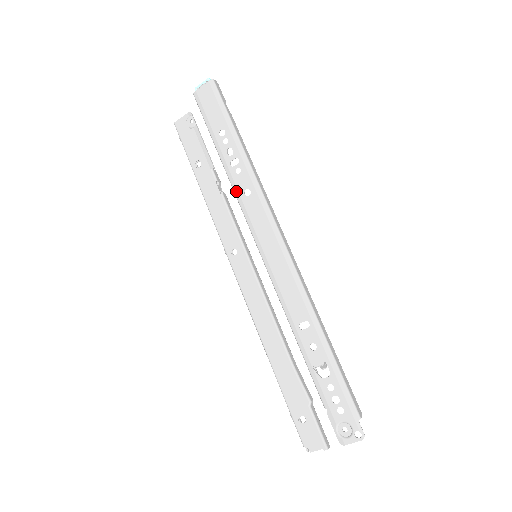
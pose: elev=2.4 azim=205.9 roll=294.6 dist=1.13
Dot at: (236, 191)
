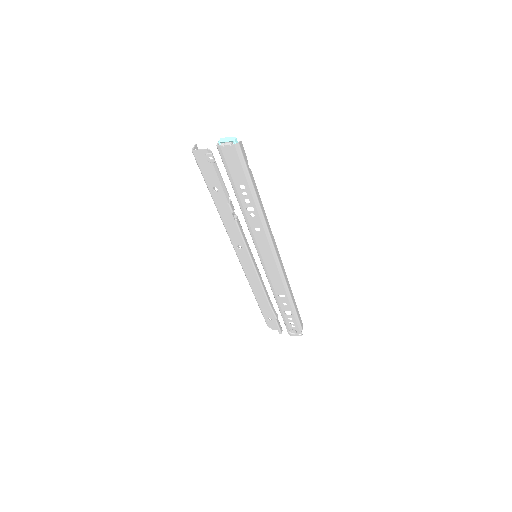
Dot at: (248, 225)
